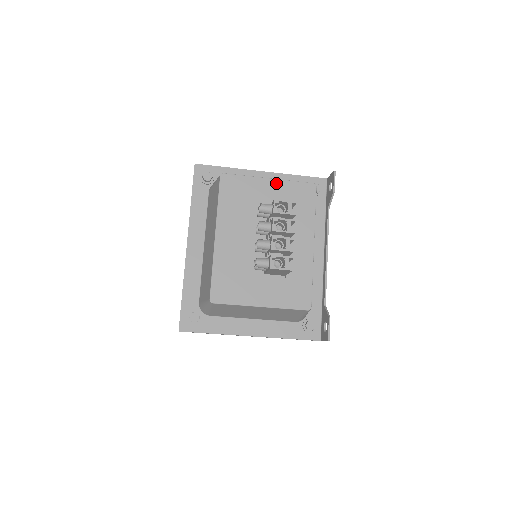
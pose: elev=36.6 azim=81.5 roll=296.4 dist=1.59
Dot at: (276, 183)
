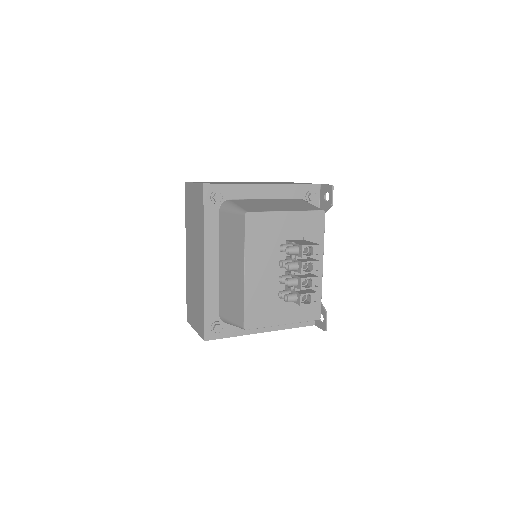
Dot at: (293, 215)
